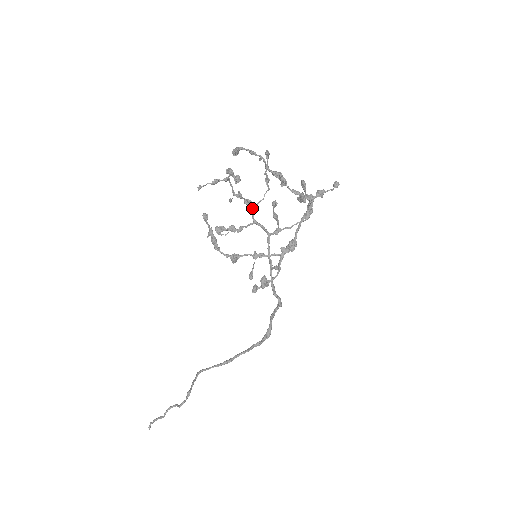
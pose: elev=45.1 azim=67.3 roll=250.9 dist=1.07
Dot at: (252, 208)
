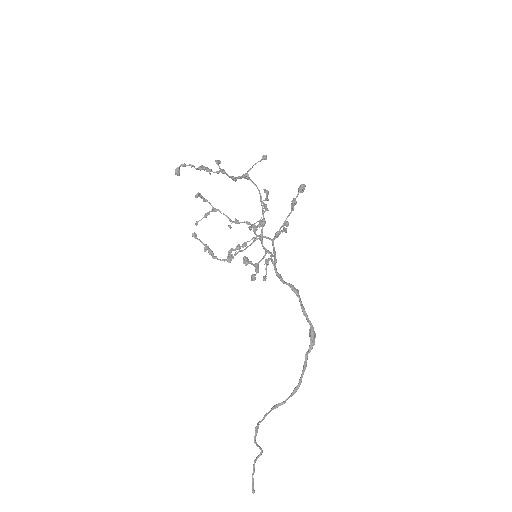
Dot at: occluded
